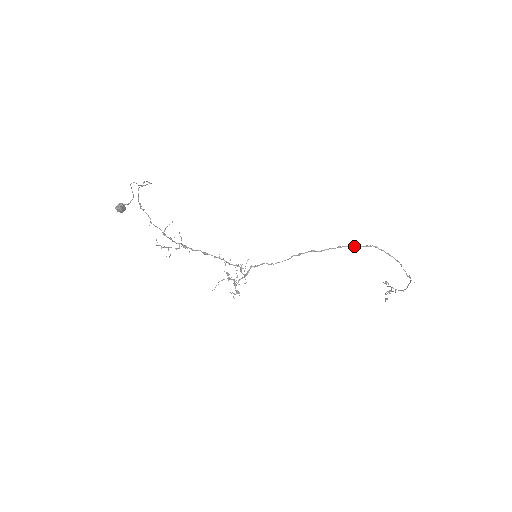
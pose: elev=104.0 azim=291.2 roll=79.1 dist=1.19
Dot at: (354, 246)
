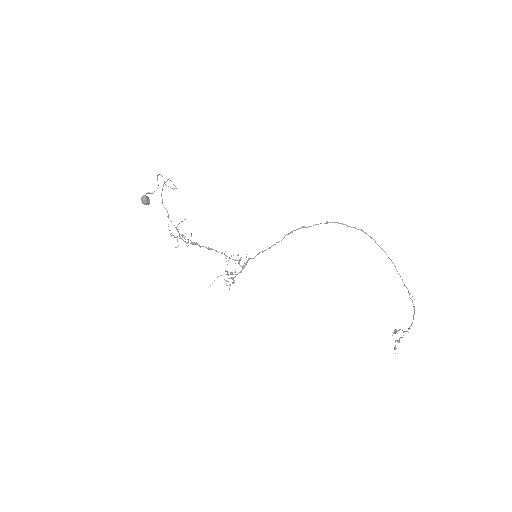
Dot at: (342, 223)
